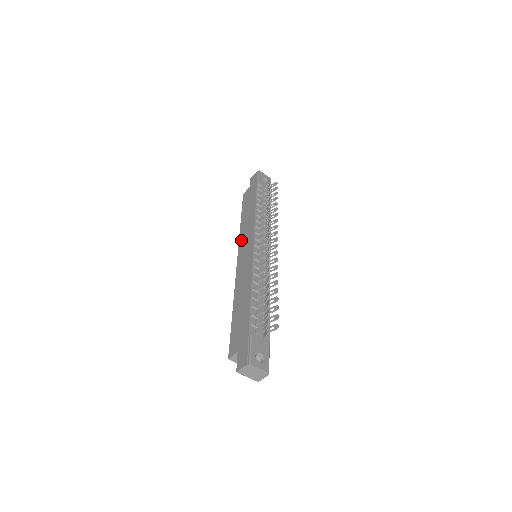
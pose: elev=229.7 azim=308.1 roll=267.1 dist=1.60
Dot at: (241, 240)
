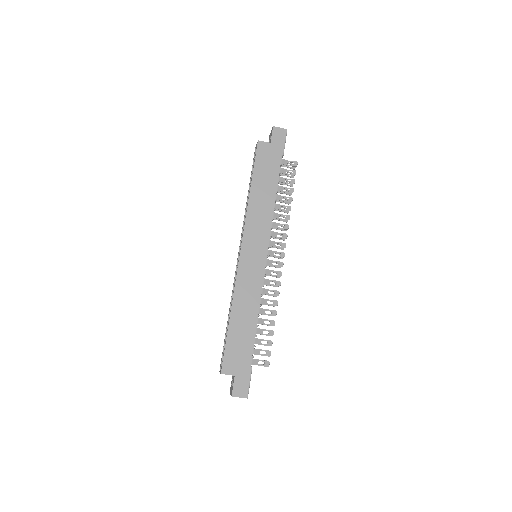
Dot at: (249, 225)
